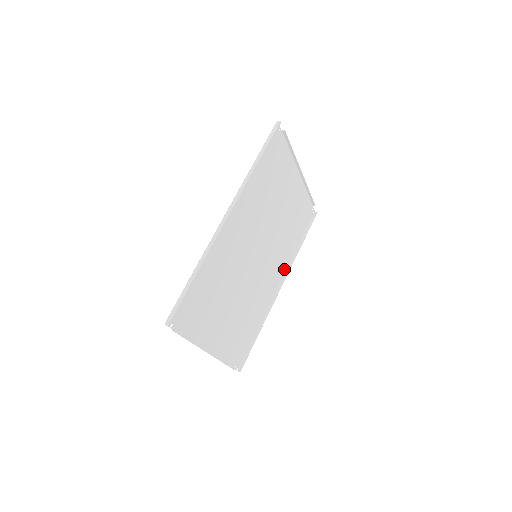
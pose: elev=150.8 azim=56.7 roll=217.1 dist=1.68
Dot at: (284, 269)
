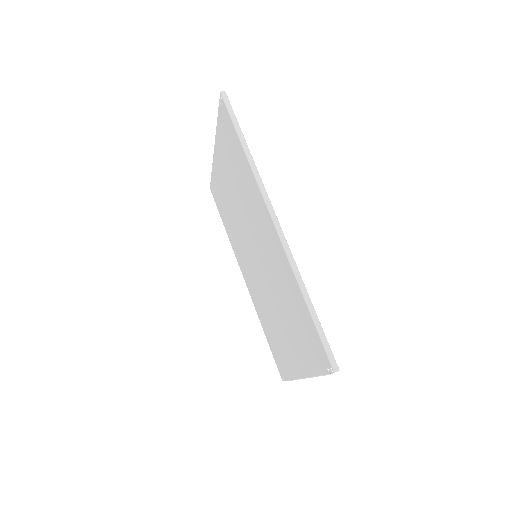
Dot at: (238, 259)
